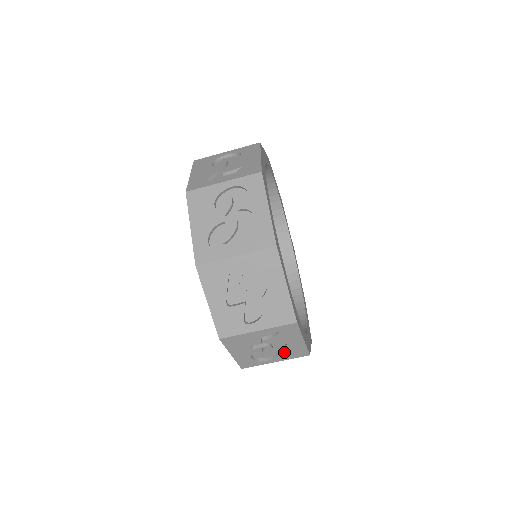
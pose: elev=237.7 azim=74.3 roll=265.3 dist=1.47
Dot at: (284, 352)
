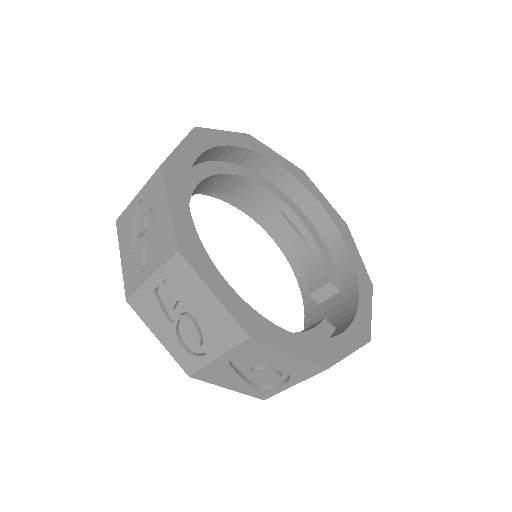
Dot at: (211, 330)
